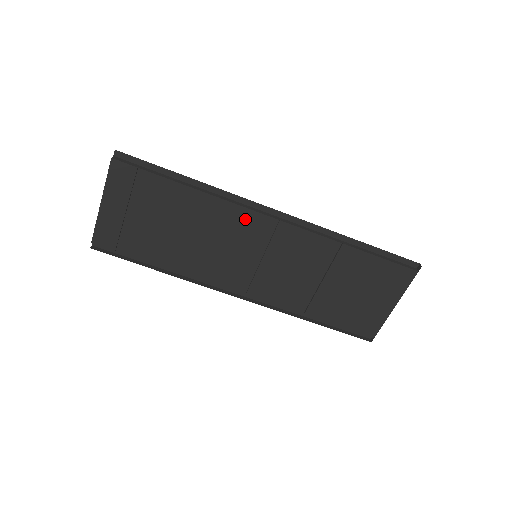
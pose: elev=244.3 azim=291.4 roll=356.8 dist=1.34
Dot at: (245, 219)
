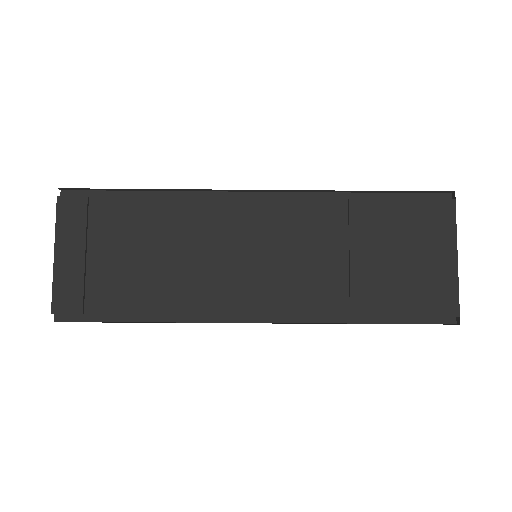
Dot at: (225, 213)
